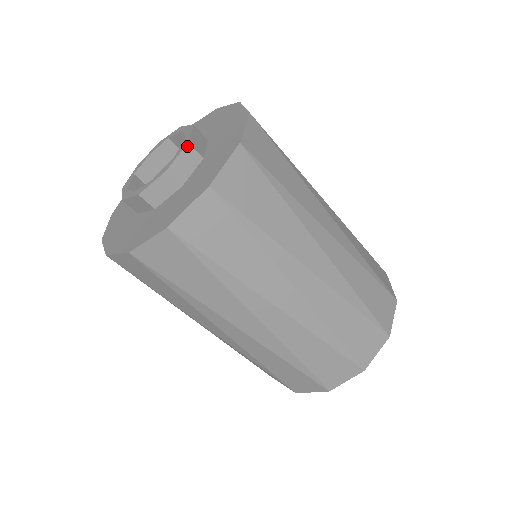
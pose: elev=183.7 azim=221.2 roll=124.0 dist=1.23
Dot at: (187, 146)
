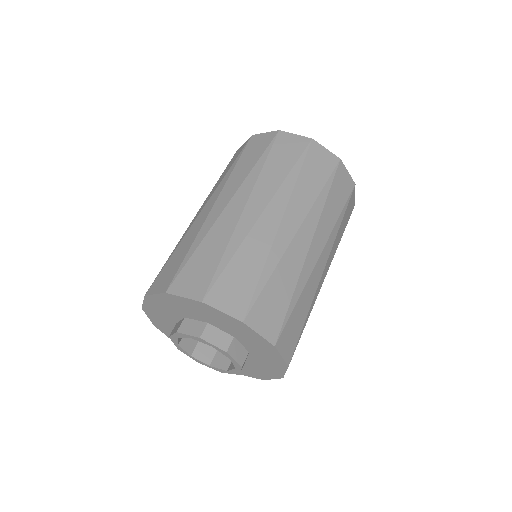
Dot at: occluded
